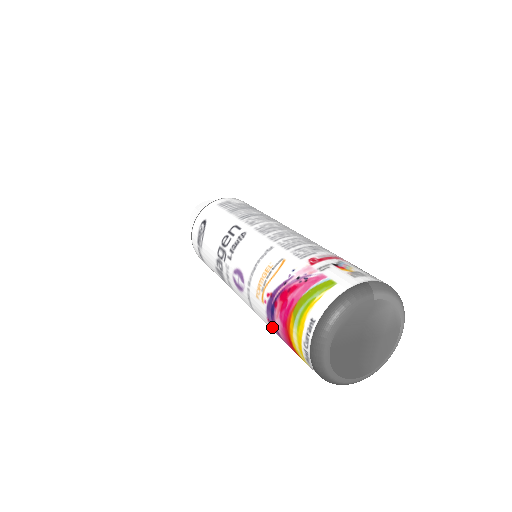
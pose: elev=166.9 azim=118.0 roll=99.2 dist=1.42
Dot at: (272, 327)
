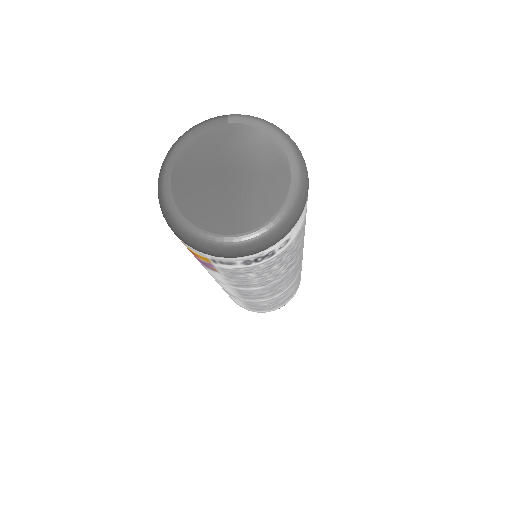
Dot at: occluded
